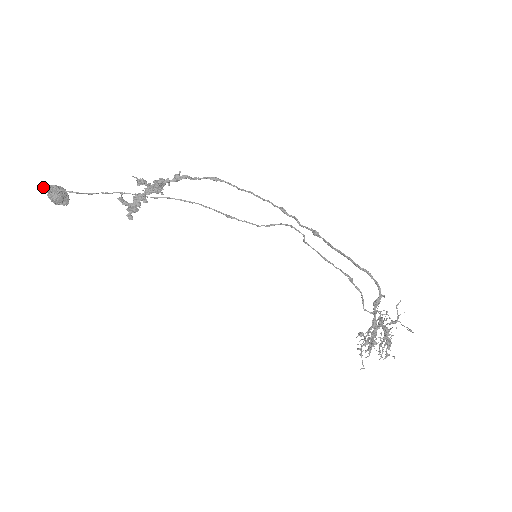
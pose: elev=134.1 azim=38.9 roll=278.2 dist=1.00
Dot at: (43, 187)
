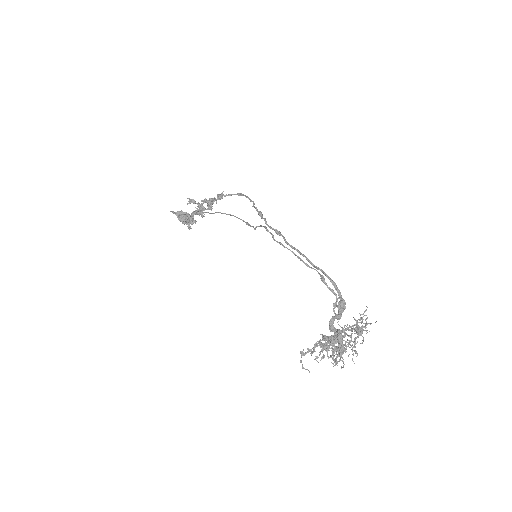
Dot at: occluded
